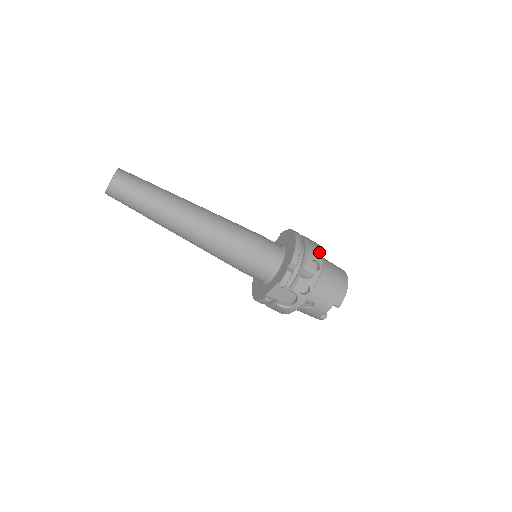
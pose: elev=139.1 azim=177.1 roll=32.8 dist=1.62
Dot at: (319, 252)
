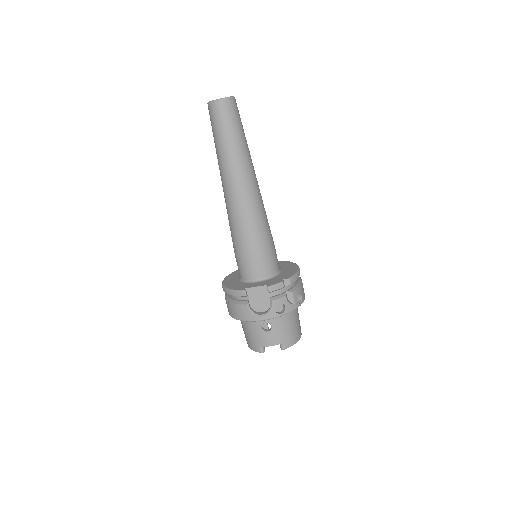
Dot at: (304, 293)
